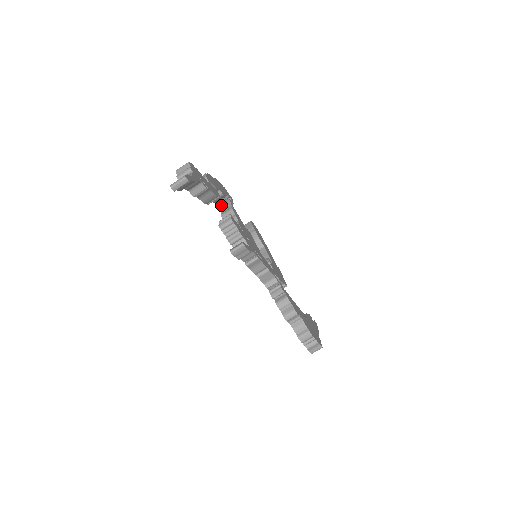
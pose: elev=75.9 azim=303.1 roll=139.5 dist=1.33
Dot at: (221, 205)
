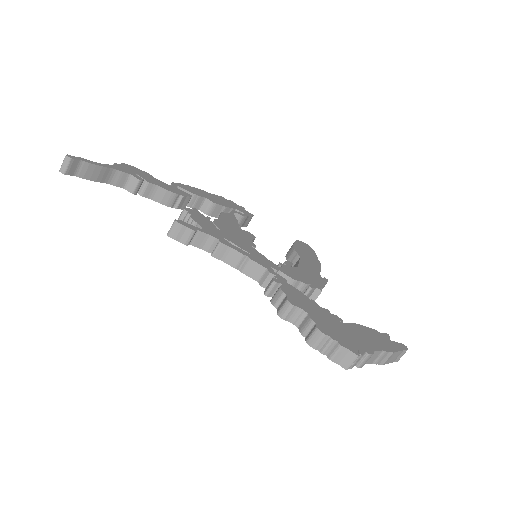
Dot at: occluded
